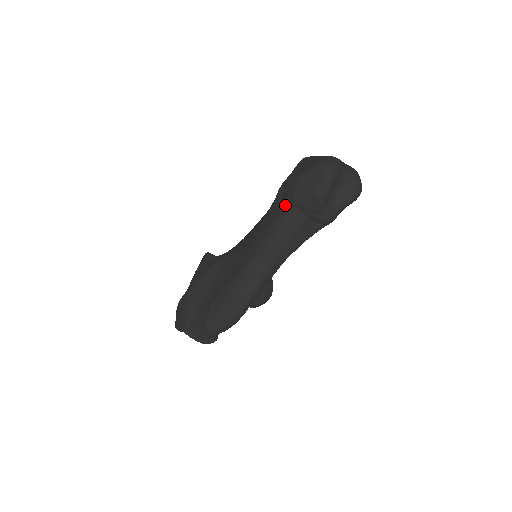
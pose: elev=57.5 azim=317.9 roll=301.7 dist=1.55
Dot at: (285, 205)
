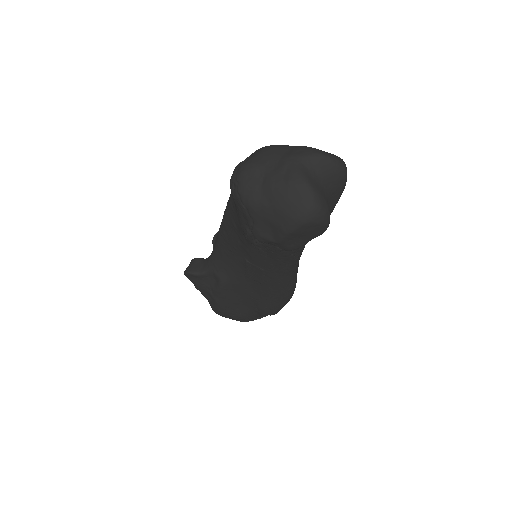
Dot at: (281, 253)
